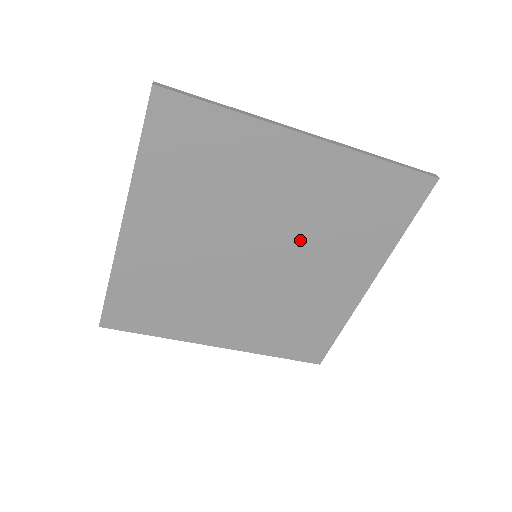
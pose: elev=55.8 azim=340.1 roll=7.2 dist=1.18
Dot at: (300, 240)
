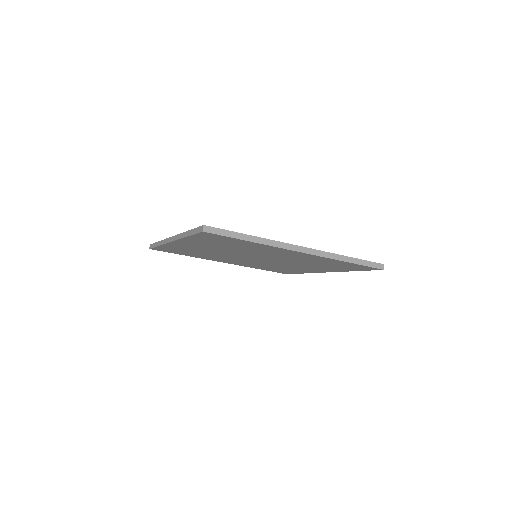
Dot at: (286, 261)
